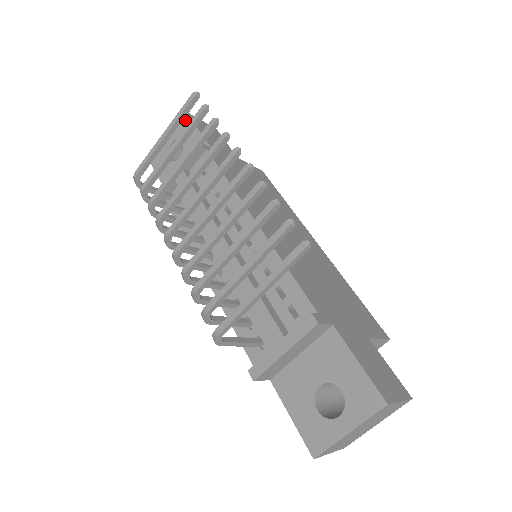
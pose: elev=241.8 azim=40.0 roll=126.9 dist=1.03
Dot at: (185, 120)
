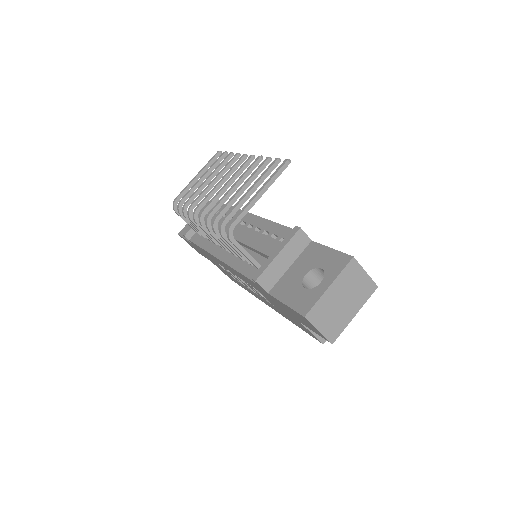
Dot at: occluded
